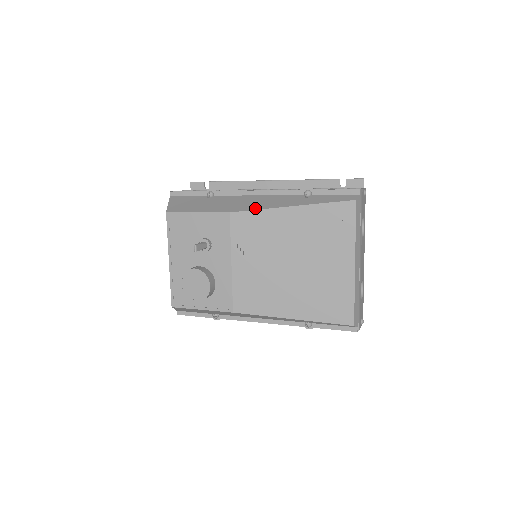
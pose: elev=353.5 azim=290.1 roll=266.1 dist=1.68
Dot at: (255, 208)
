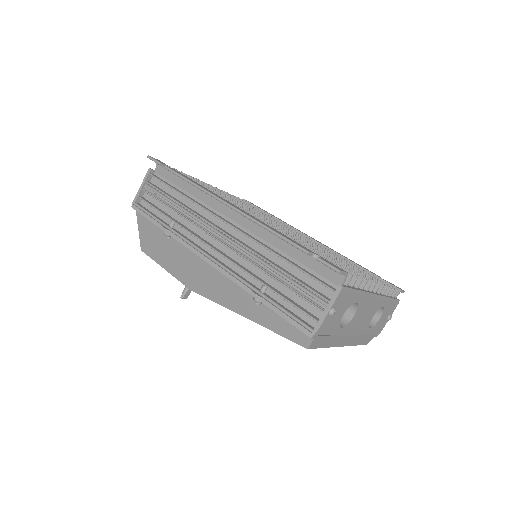
Dot at: (210, 297)
